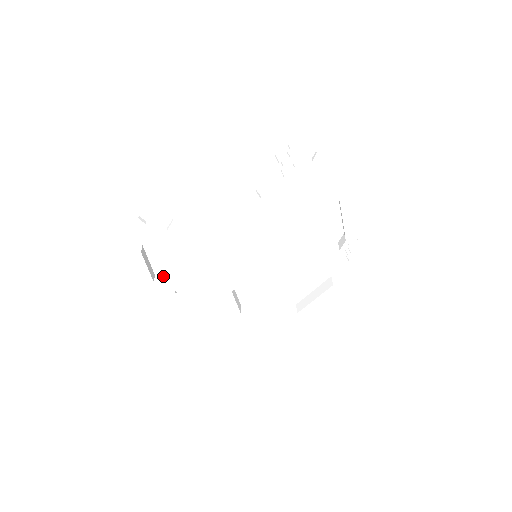
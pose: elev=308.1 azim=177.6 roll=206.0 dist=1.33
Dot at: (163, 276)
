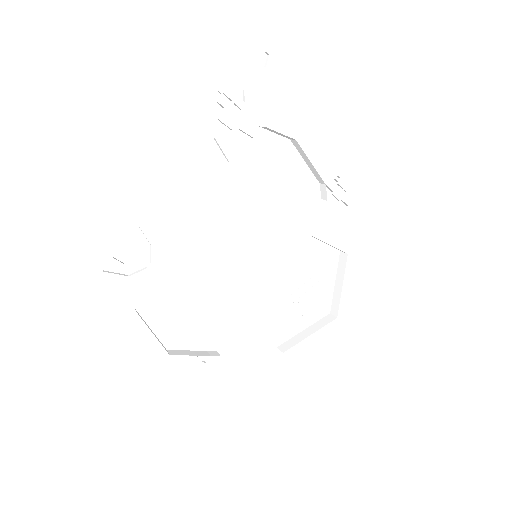
Dot at: (176, 347)
